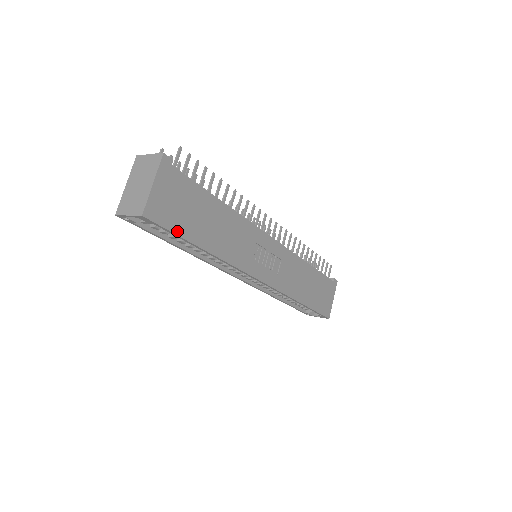
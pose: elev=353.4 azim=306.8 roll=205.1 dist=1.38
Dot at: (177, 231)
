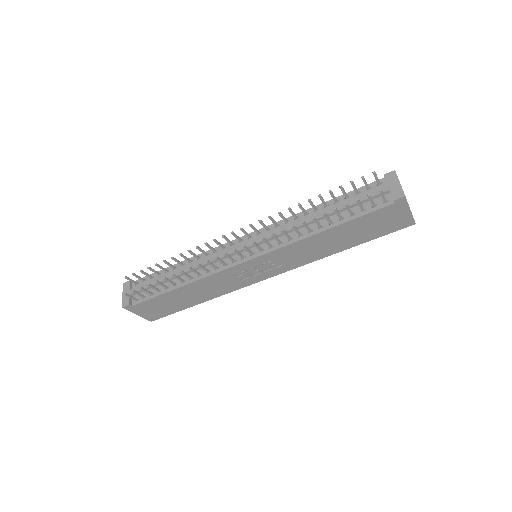
Dot at: (174, 312)
